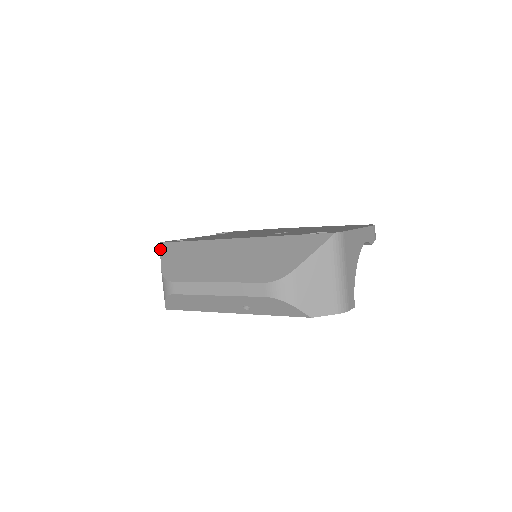
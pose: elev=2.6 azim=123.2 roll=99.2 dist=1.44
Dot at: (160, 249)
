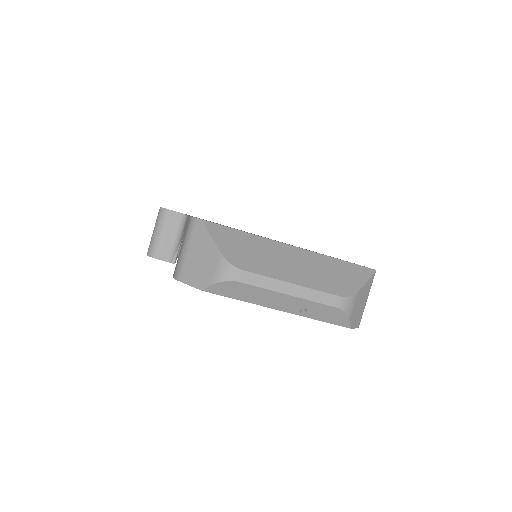
Dot at: (207, 227)
